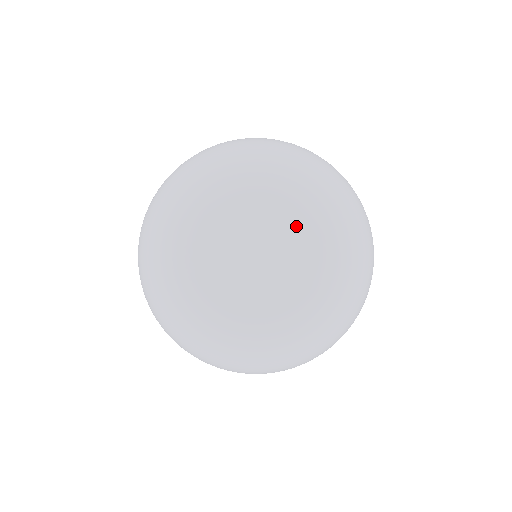
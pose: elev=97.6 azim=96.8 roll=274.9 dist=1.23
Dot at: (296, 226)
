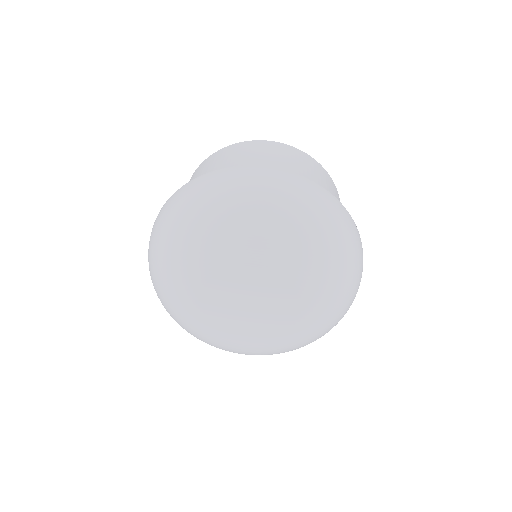
Dot at: (289, 312)
